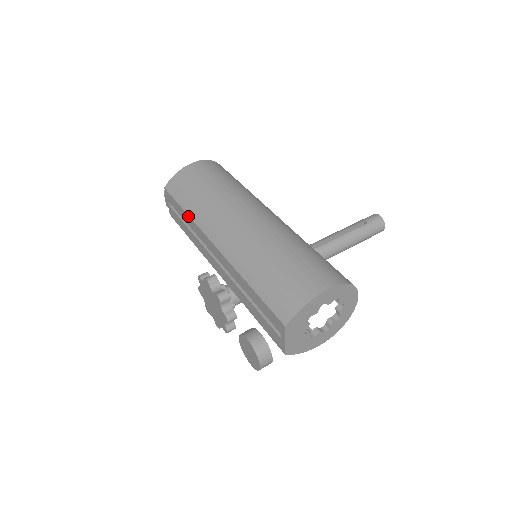
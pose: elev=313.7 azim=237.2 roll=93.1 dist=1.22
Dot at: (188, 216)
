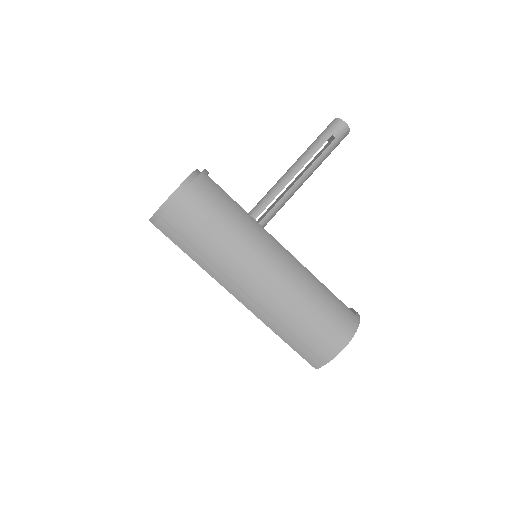
Dot at: occluded
